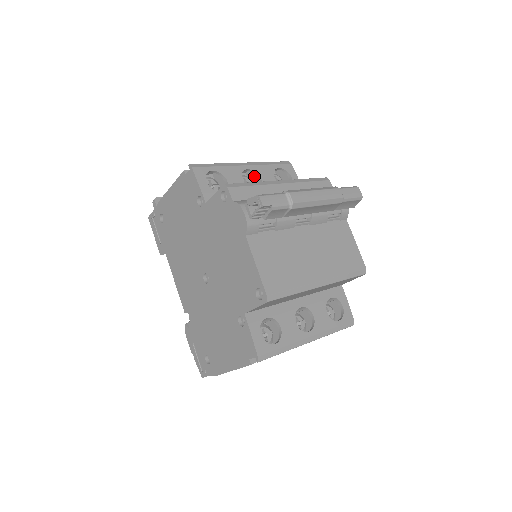
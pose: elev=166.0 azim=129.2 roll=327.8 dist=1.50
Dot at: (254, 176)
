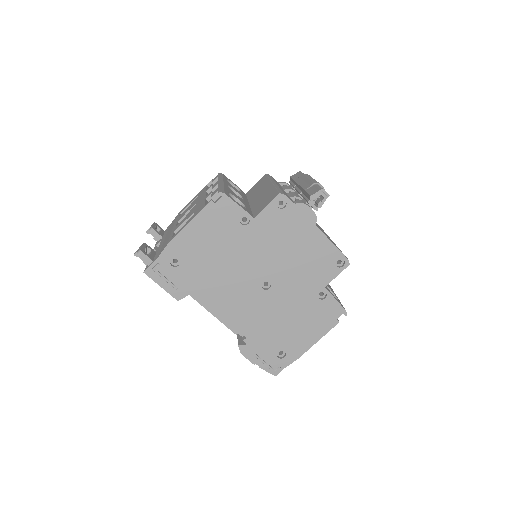
Dot at: occluded
